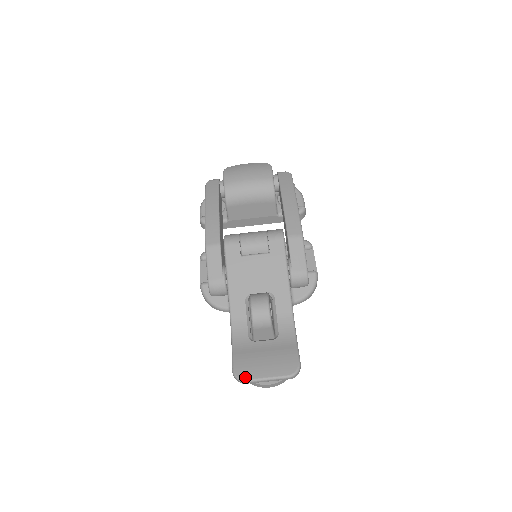
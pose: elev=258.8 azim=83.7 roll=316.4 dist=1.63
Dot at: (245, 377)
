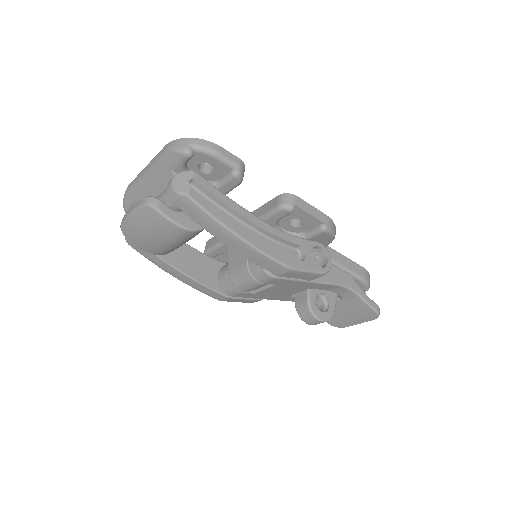
Dot at: (343, 327)
